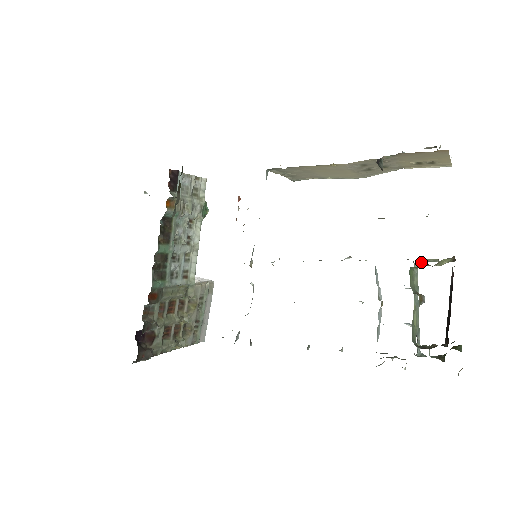
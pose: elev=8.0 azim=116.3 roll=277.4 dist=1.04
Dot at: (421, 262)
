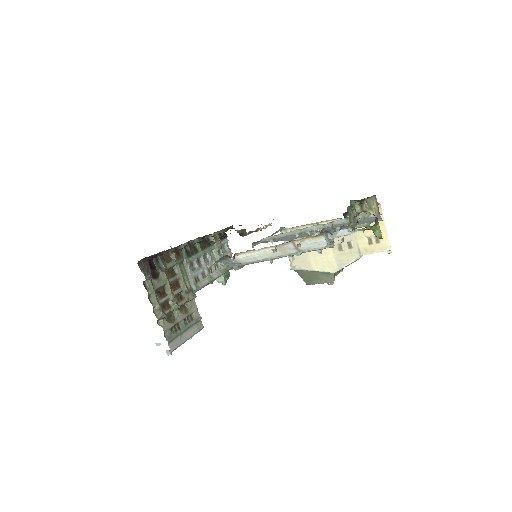
Dot at: (360, 219)
